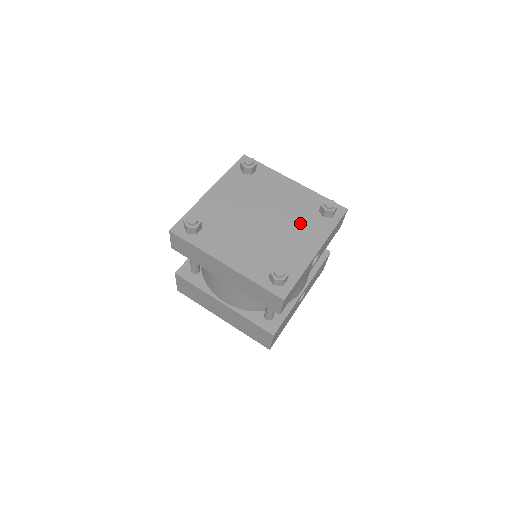
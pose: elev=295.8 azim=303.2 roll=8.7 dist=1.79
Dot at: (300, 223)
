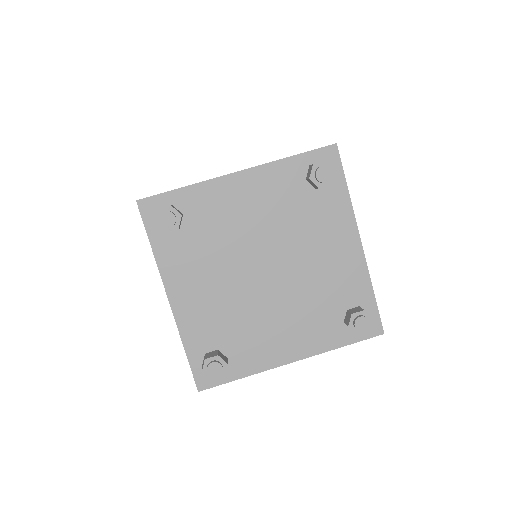
Dot at: (307, 310)
